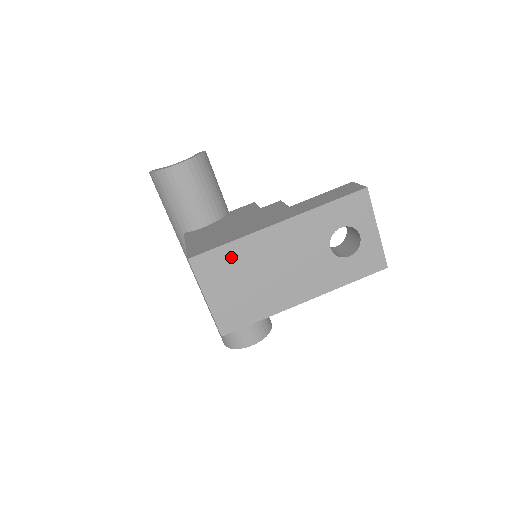
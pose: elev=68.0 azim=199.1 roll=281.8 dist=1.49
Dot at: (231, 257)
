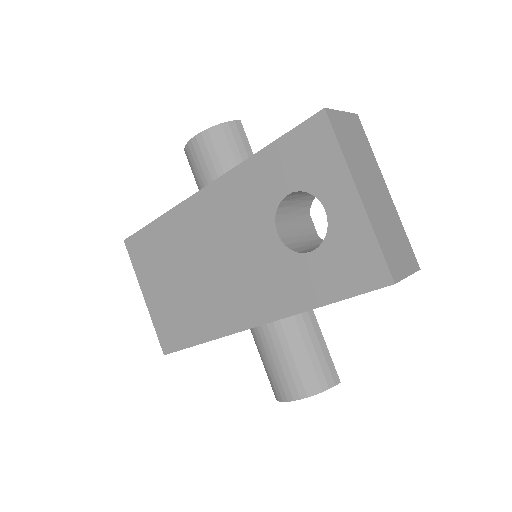
Dot at: (160, 241)
